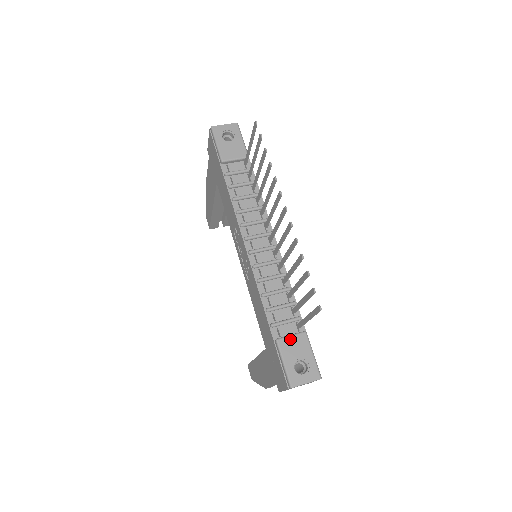
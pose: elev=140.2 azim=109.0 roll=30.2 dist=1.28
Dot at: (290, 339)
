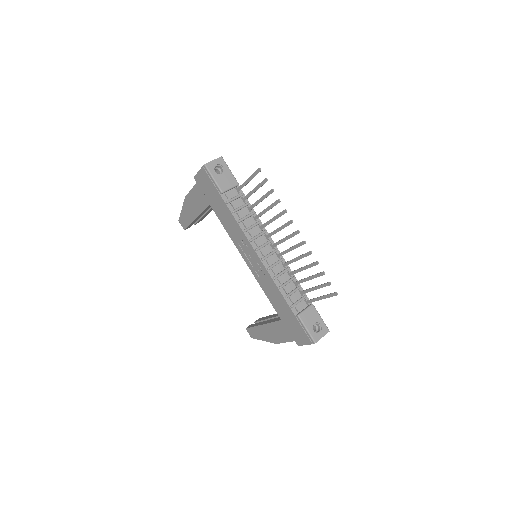
Dot at: (306, 312)
